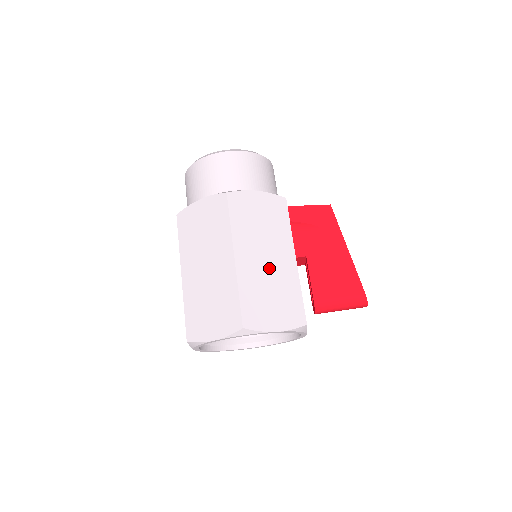
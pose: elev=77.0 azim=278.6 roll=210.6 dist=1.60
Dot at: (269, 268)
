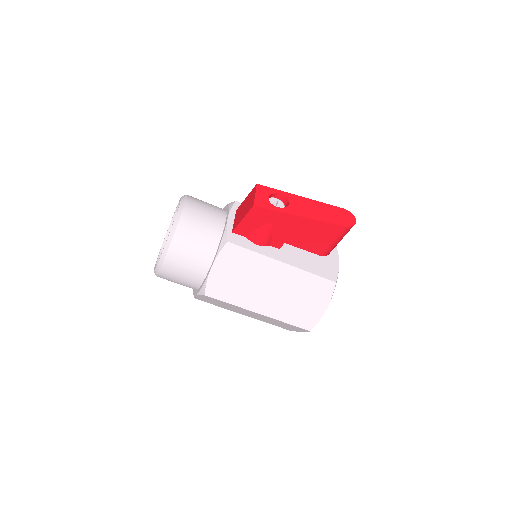
Dot at: (280, 291)
